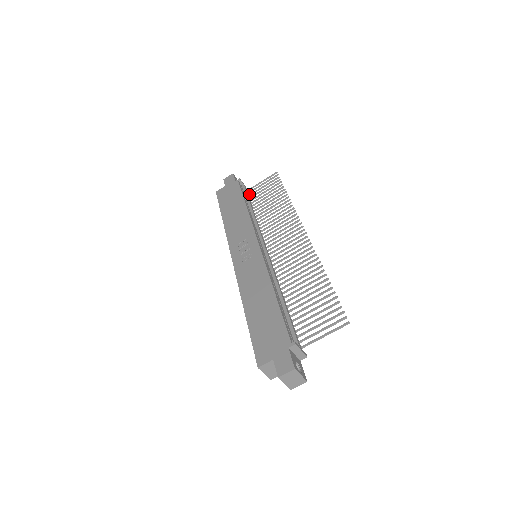
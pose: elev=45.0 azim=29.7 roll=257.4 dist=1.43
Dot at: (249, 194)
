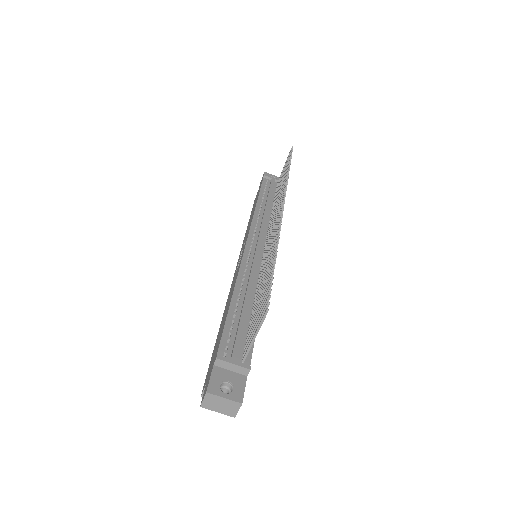
Dot at: (276, 186)
